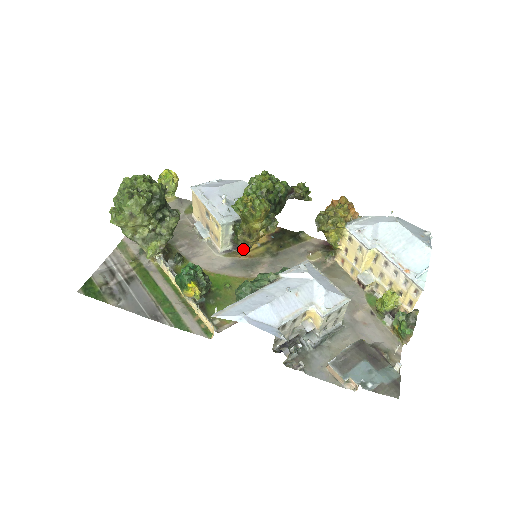
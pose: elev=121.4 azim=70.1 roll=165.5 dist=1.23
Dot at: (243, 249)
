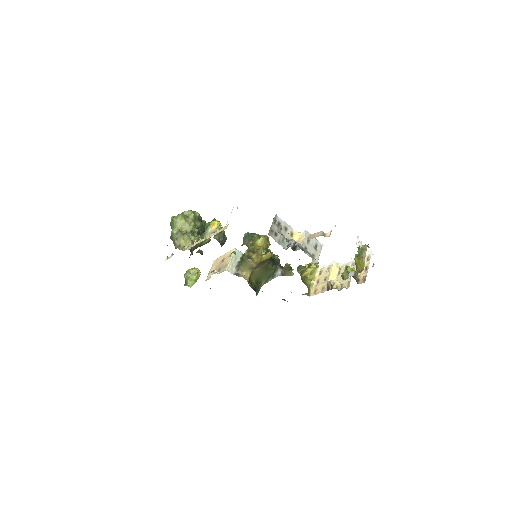
Dot at: occluded
